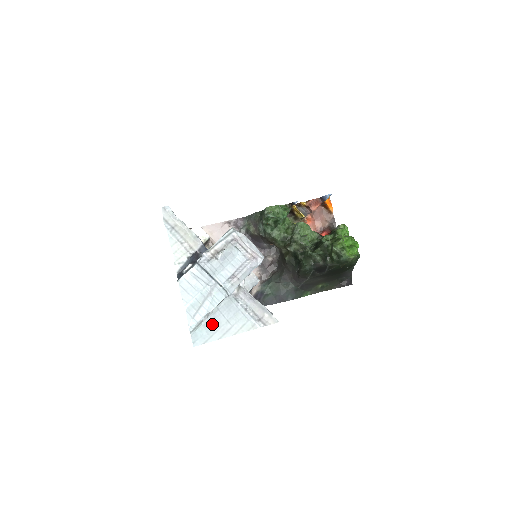
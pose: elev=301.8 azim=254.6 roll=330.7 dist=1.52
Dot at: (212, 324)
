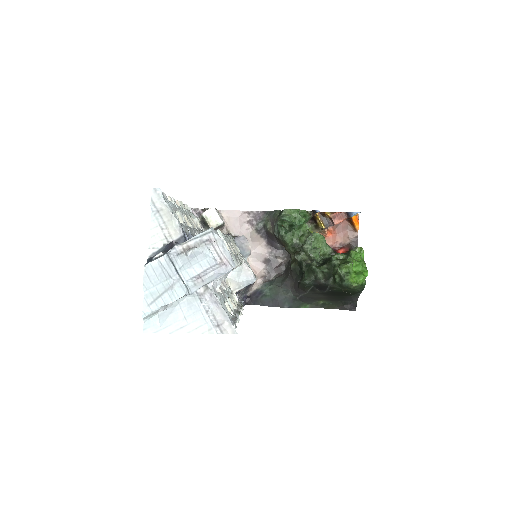
Dot at: (168, 316)
